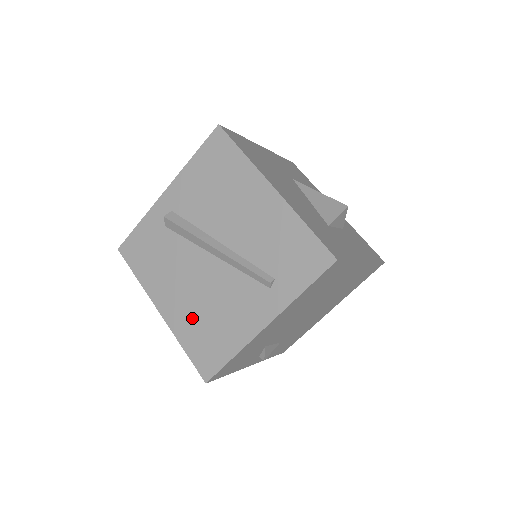
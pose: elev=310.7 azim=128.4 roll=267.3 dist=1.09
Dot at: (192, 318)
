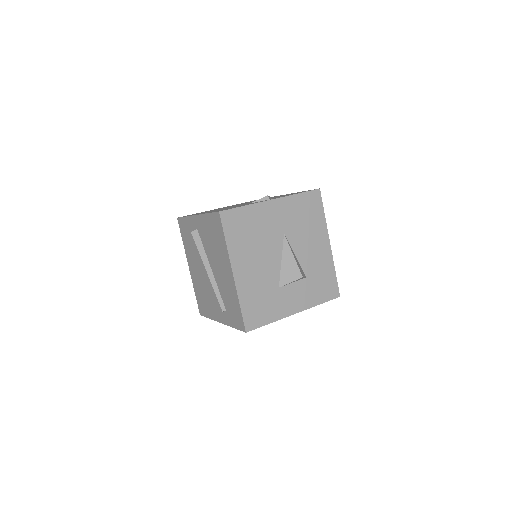
Dot at: (199, 286)
